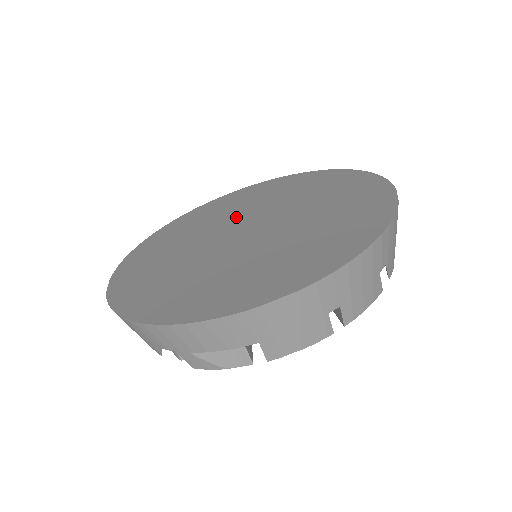
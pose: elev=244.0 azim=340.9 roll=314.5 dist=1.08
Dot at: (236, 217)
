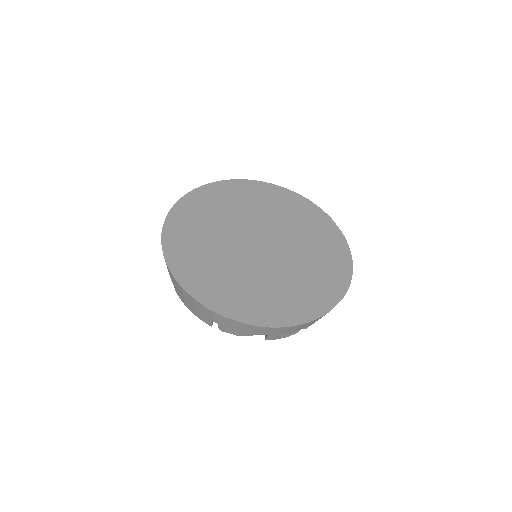
Dot at: (236, 226)
